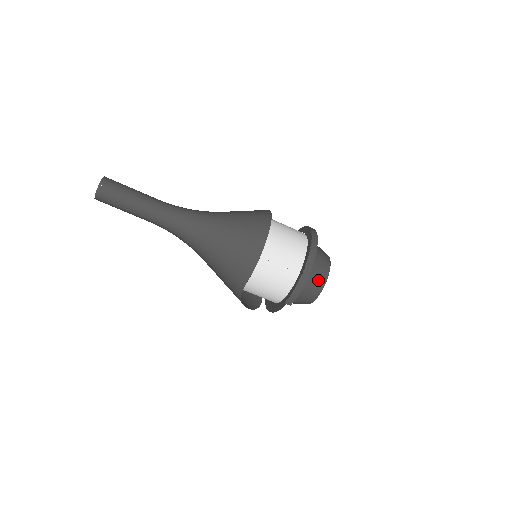
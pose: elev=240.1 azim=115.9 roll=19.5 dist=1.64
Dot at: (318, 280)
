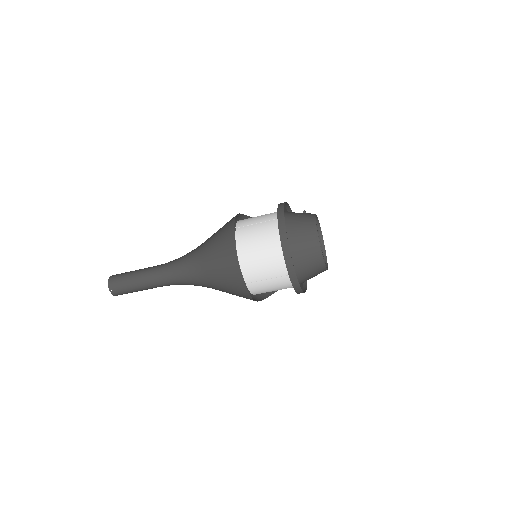
Dot at: (314, 264)
